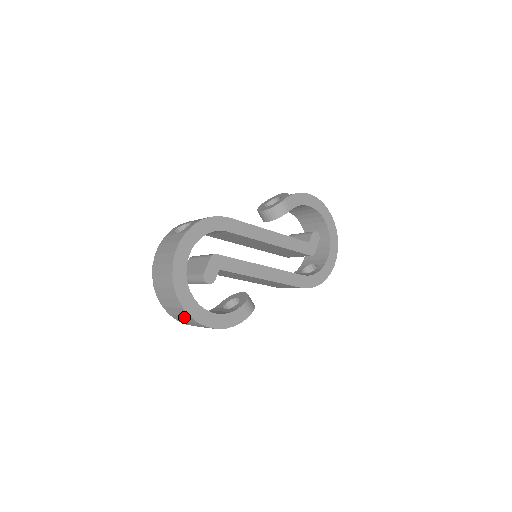
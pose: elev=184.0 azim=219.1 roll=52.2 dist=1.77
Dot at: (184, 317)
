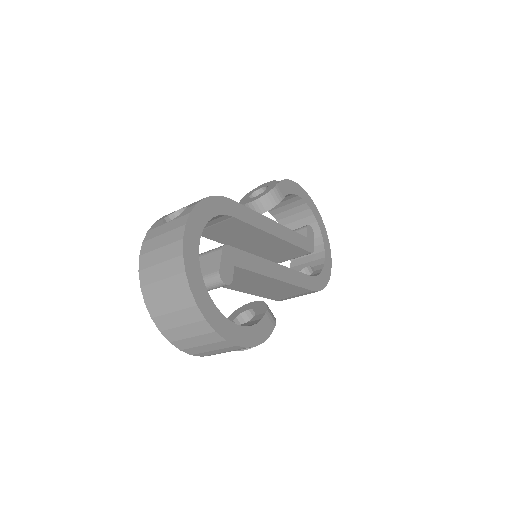
Dot at: (201, 337)
